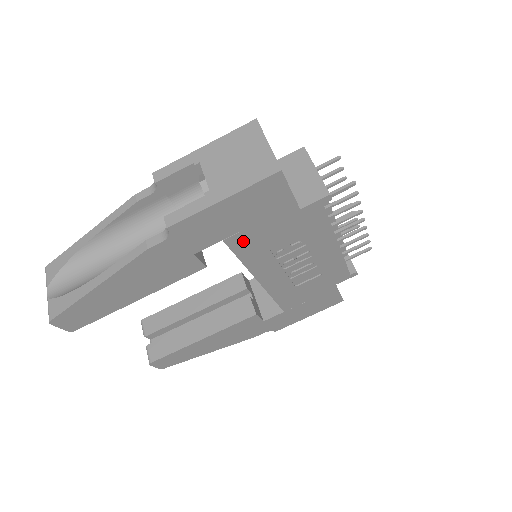
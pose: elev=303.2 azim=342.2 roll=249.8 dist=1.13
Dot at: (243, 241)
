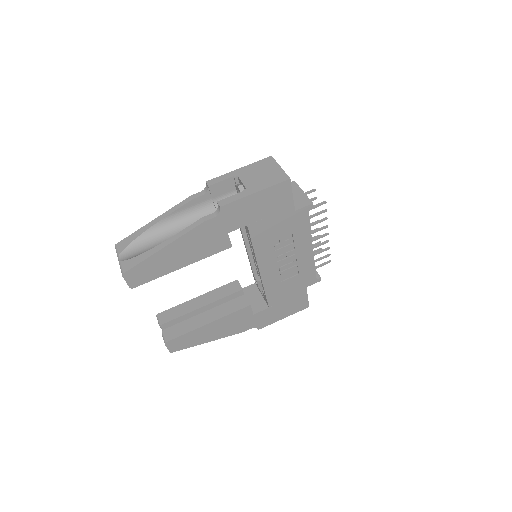
Dot at: (258, 229)
